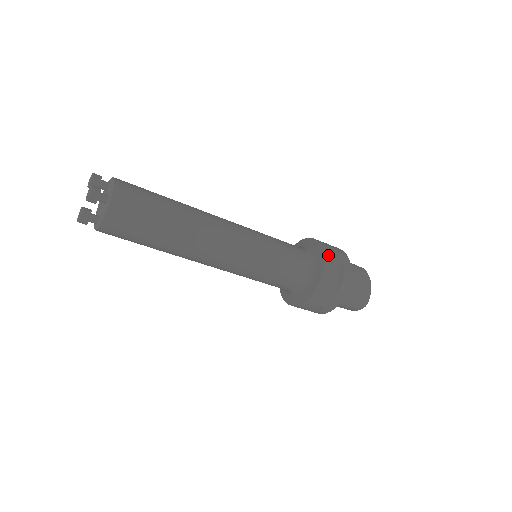
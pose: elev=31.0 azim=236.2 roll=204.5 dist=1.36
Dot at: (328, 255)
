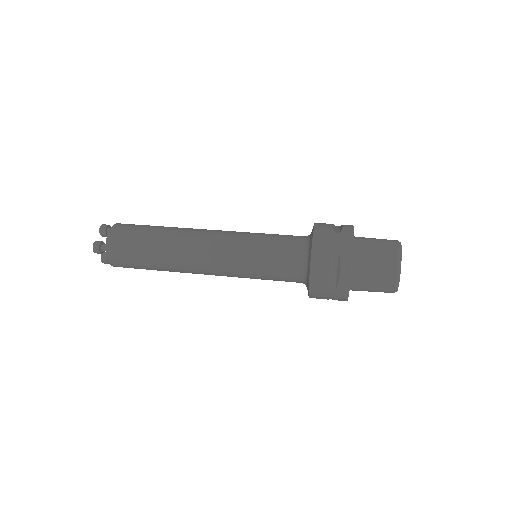
Dot at: (318, 253)
